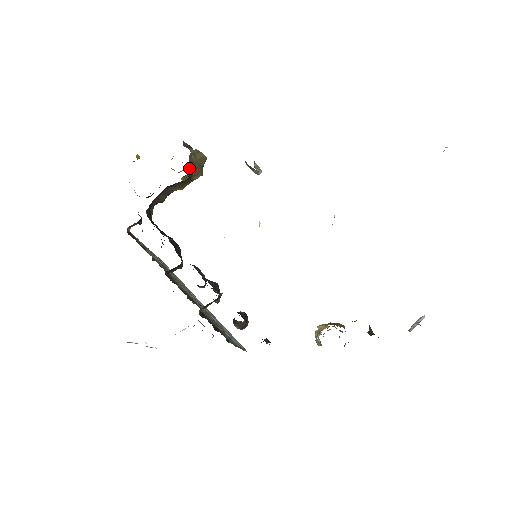
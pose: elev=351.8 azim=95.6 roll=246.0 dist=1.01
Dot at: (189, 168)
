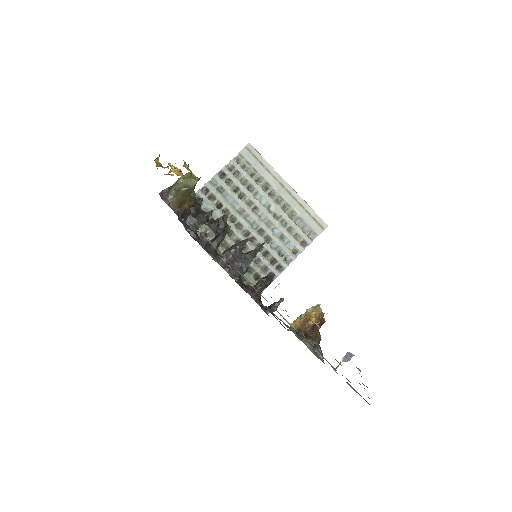
Dot at: (179, 208)
